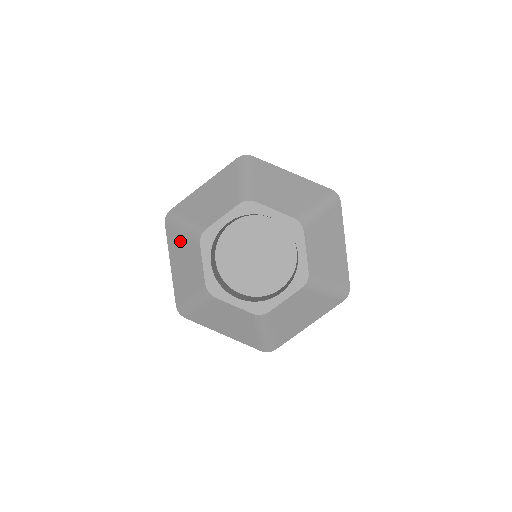
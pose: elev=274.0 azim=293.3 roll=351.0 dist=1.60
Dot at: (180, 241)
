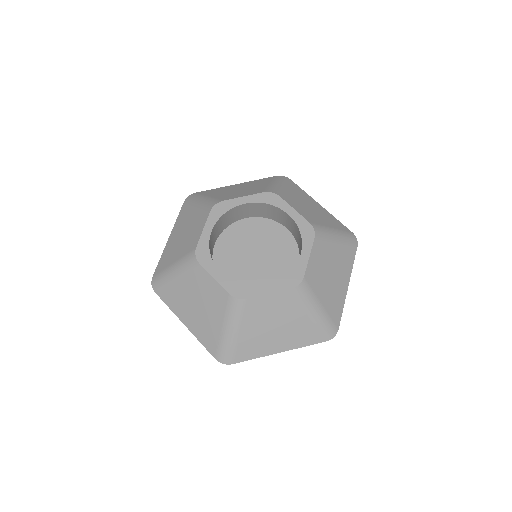
Dot at: (179, 287)
